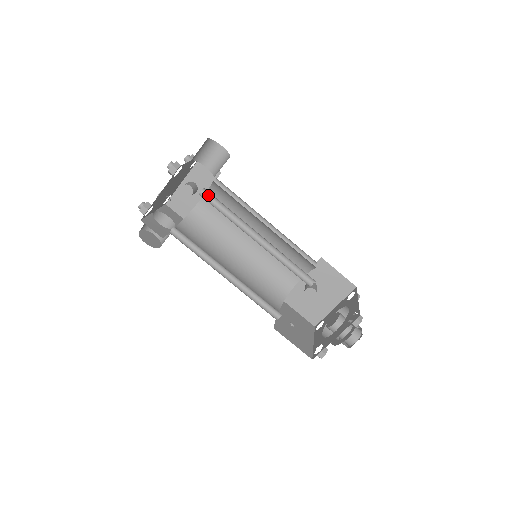
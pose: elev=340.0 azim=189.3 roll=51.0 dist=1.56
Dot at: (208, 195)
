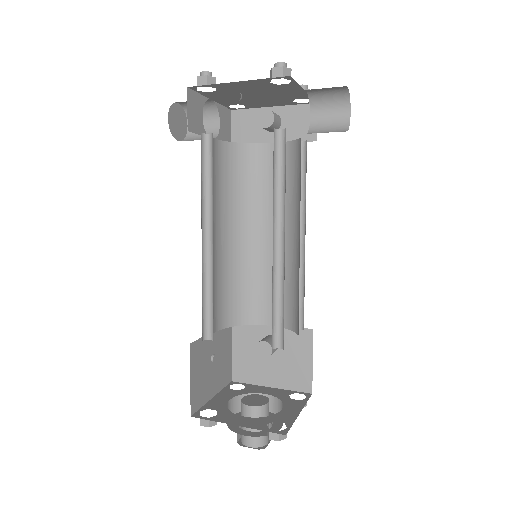
Dot at: (282, 141)
